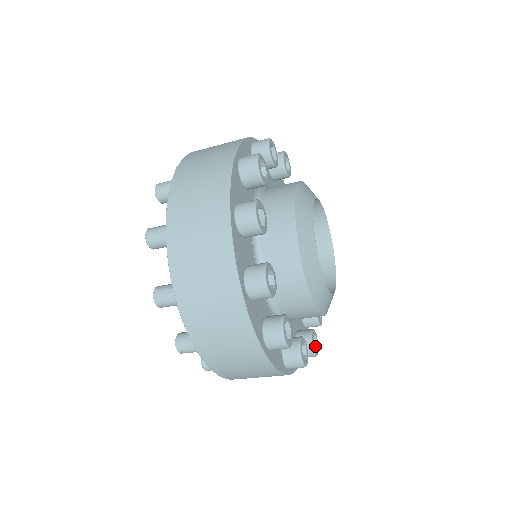
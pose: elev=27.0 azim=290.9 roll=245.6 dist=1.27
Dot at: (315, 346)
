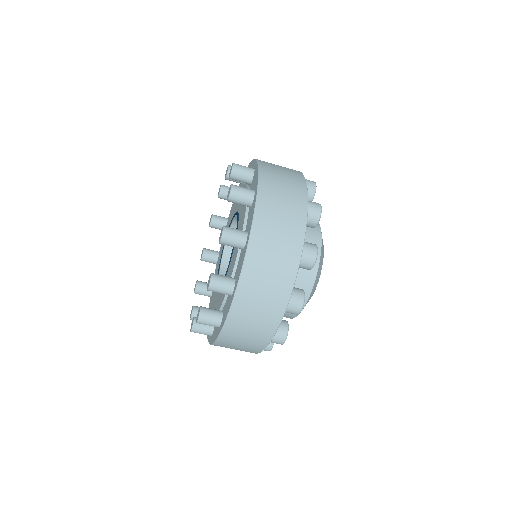
Dot at: occluded
